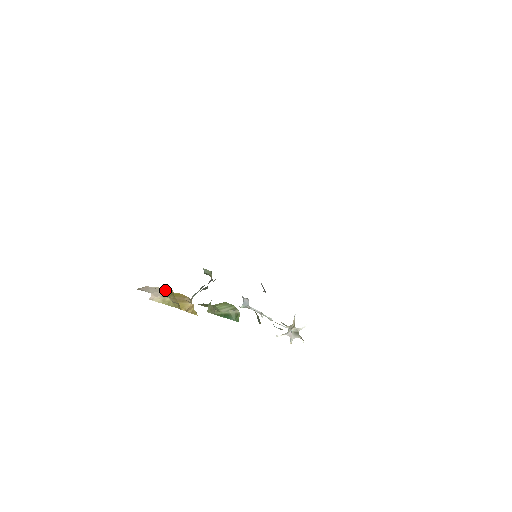
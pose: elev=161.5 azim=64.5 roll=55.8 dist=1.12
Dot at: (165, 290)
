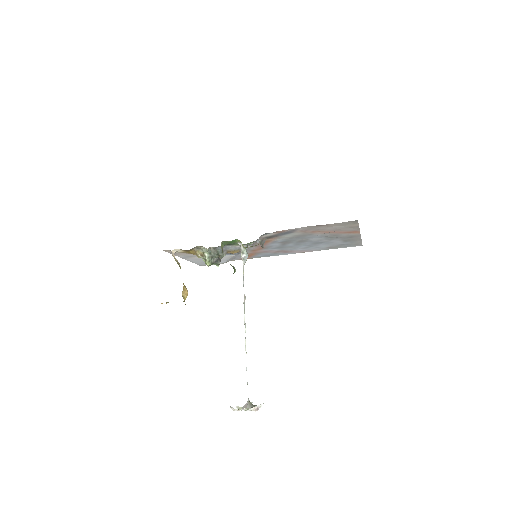
Dot at: occluded
